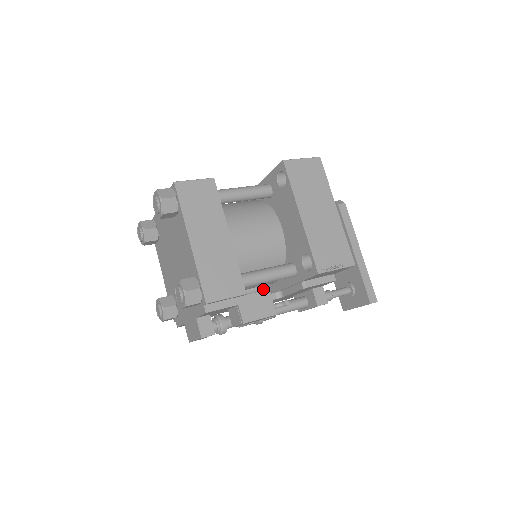
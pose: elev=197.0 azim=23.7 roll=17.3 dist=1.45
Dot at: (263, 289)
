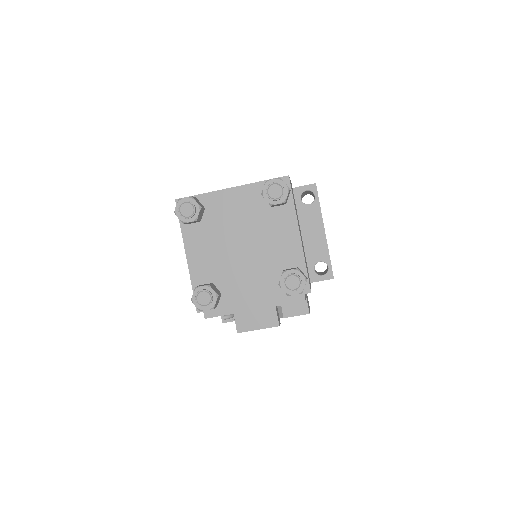
Dot at: occluded
